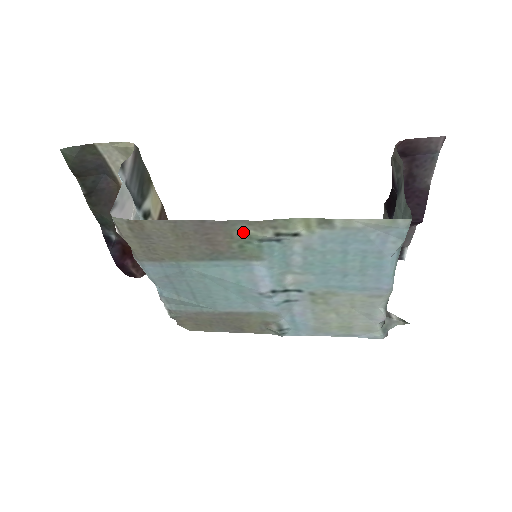
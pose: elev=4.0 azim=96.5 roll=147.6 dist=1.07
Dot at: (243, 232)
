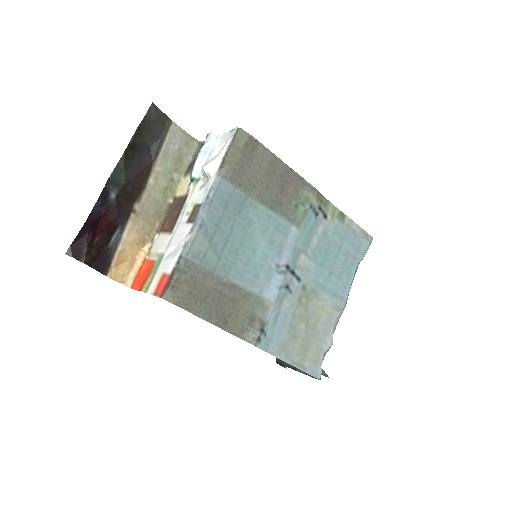
Dot at: (306, 193)
